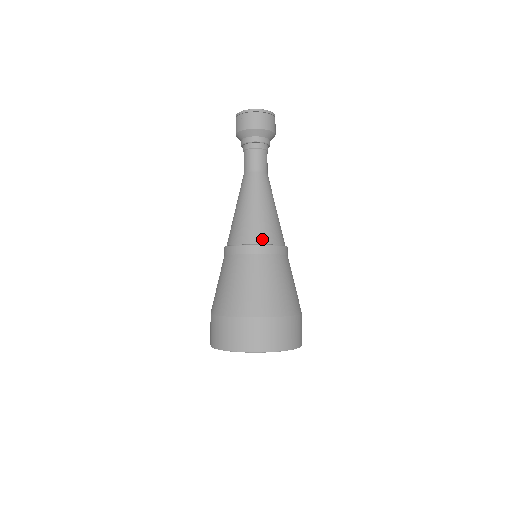
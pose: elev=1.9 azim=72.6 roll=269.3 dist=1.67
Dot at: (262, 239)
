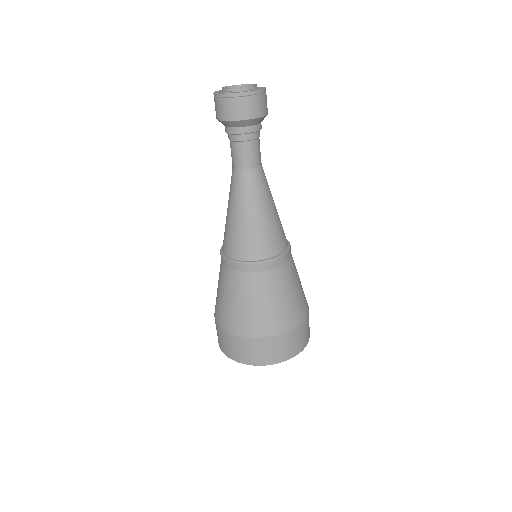
Dot at: (260, 254)
